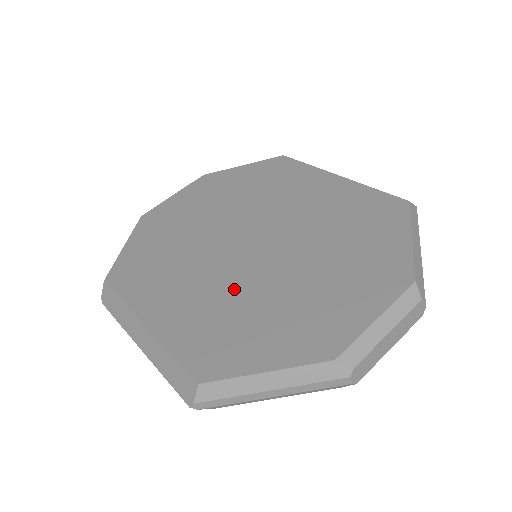
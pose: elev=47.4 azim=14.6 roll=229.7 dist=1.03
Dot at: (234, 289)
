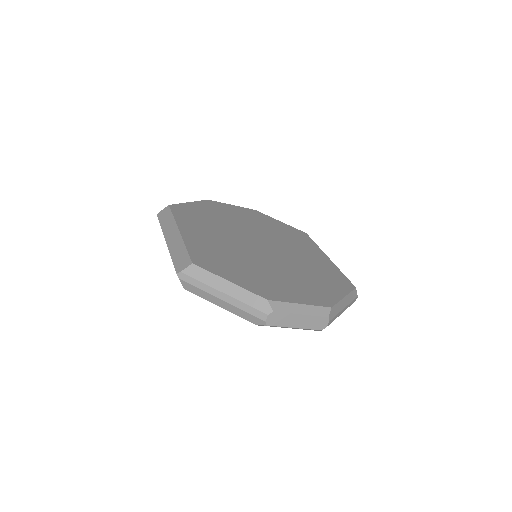
Dot at: (237, 251)
